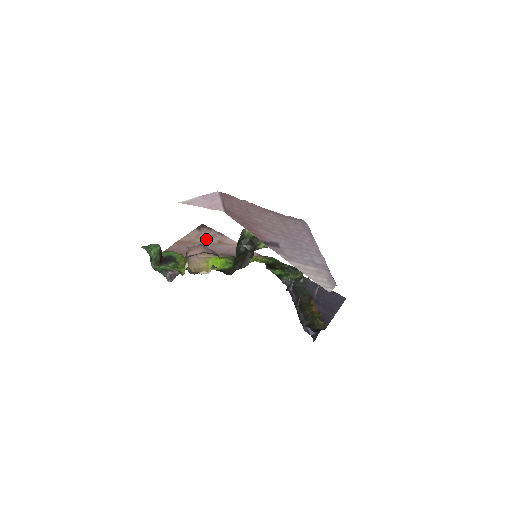
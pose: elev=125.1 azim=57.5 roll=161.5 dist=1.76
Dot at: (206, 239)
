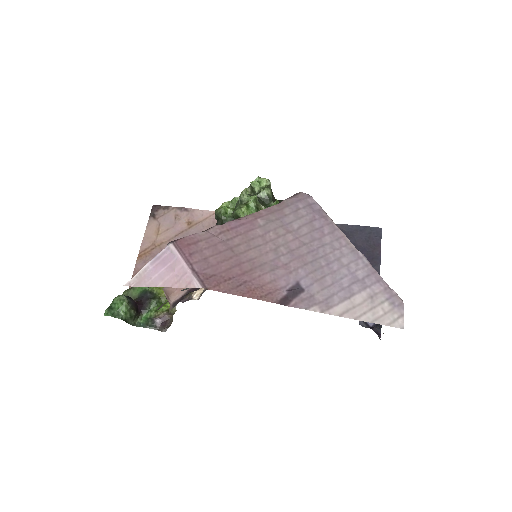
Dot at: (171, 229)
